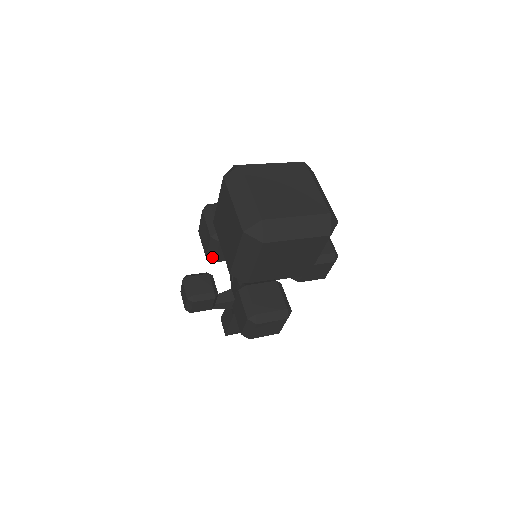
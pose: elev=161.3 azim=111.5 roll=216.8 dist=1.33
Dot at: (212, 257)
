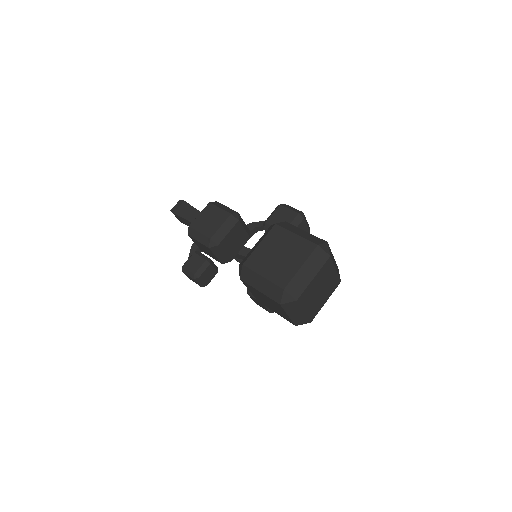
Dot at: occluded
